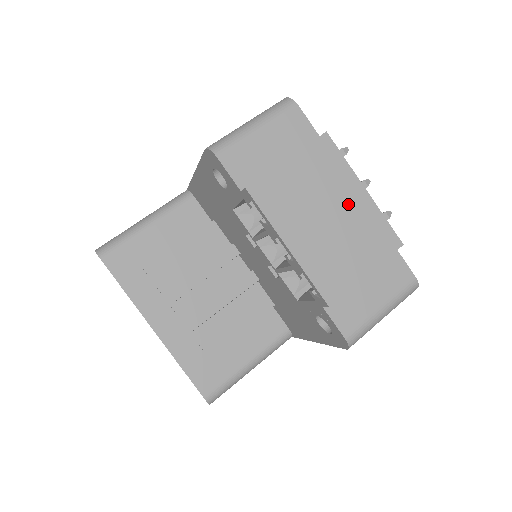
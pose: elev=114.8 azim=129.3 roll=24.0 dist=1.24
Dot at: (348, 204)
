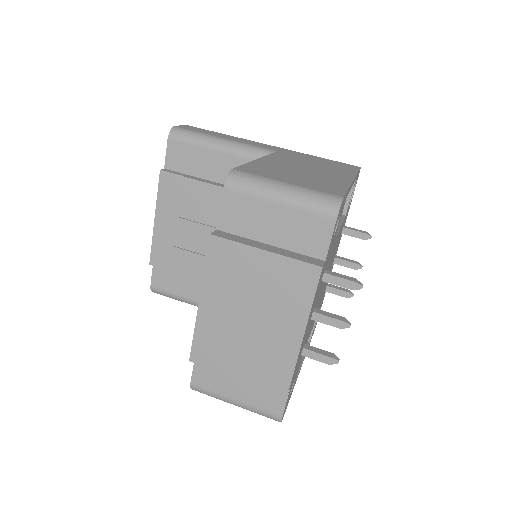
Dot at: (276, 328)
